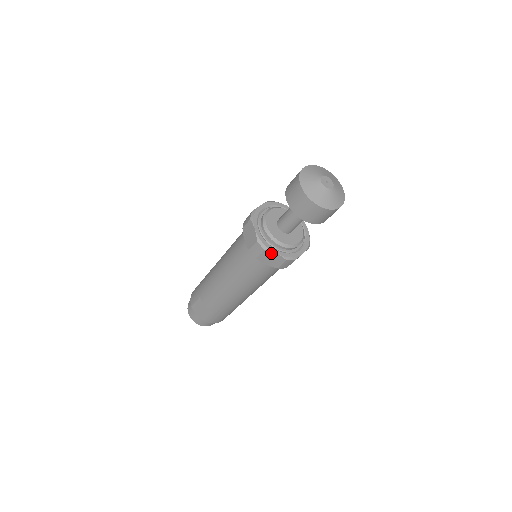
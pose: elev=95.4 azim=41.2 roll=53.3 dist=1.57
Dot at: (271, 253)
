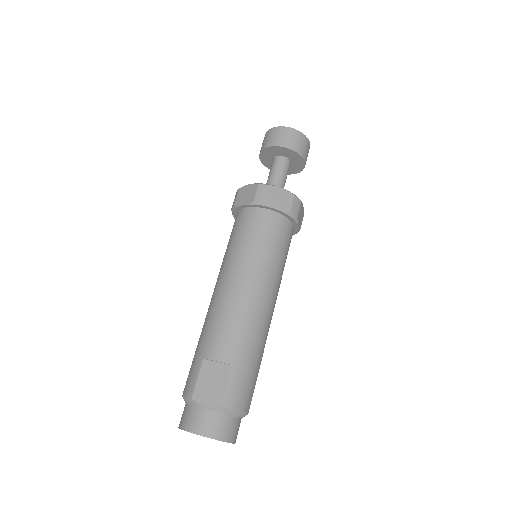
Dot at: (277, 189)
